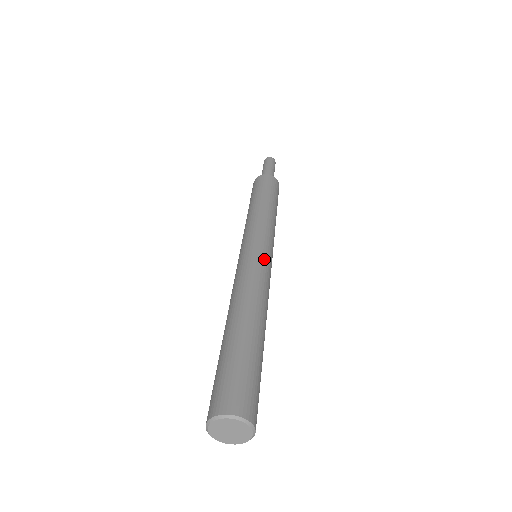
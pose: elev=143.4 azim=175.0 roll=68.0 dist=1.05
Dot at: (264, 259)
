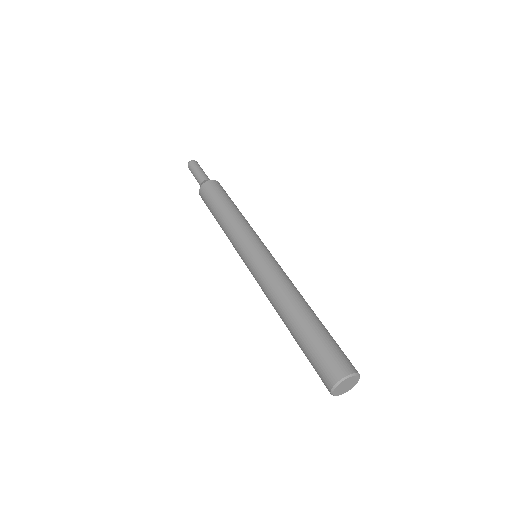
Dot at: (260, 260)
